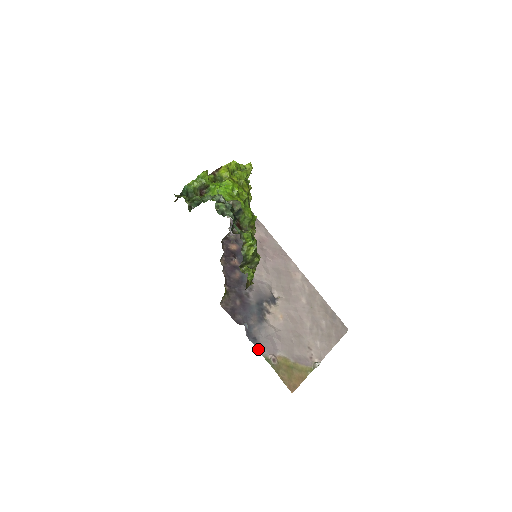
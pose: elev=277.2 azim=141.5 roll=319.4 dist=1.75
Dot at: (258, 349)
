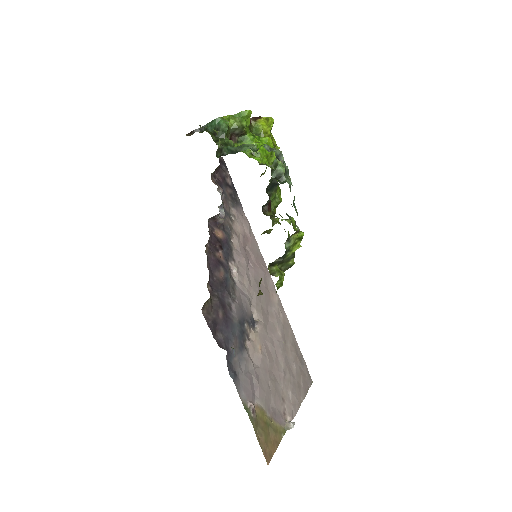
Dot at: (238, 390)
